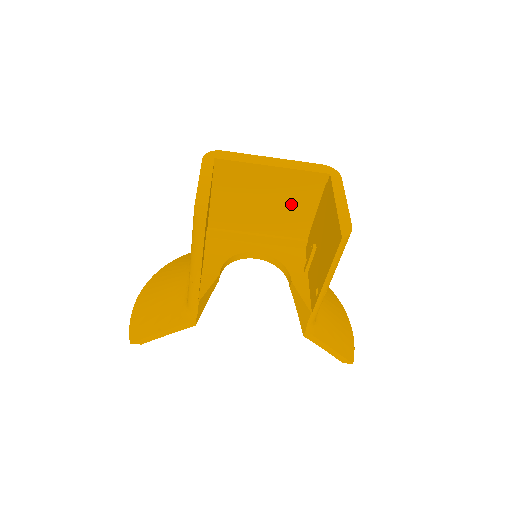
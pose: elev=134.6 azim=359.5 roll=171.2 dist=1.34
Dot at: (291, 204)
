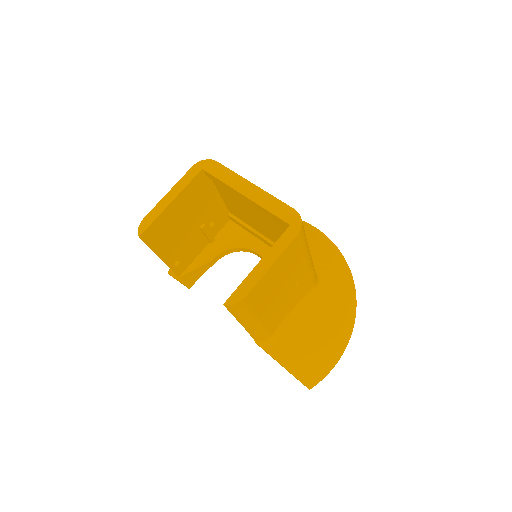
Dot at: (277, 229)
